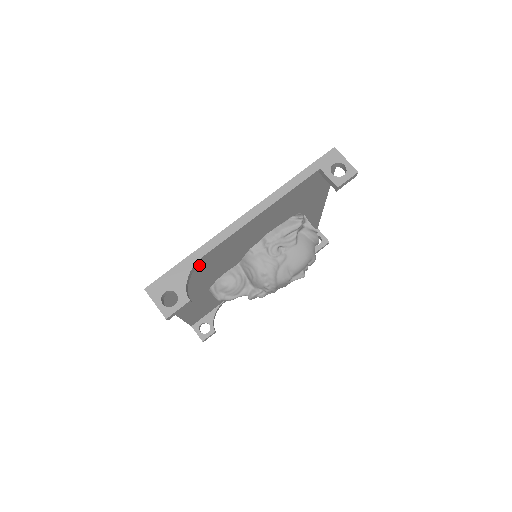
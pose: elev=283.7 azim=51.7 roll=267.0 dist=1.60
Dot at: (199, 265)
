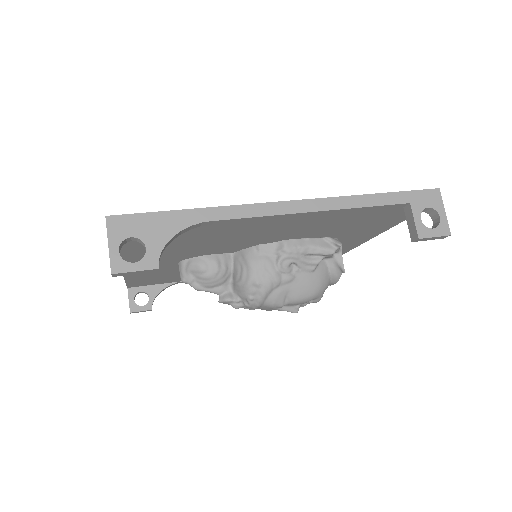
Dot at: (195, 229)
